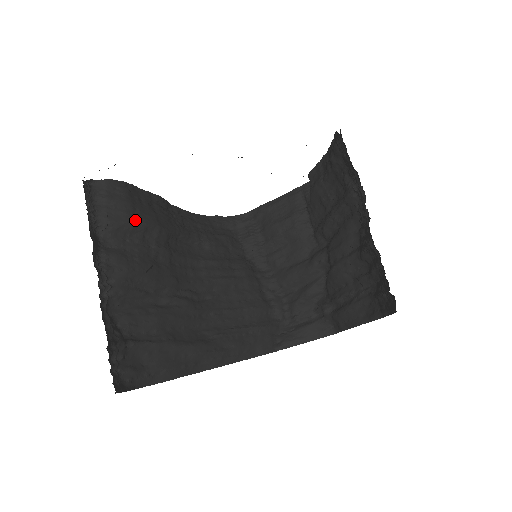
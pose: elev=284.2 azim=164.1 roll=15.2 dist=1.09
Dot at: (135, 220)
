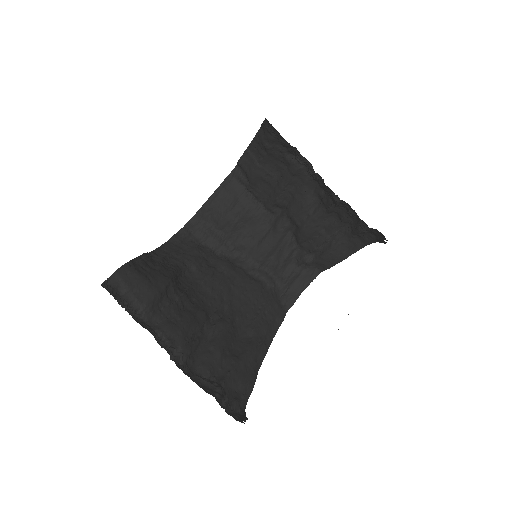
Dot at: (157, 289)
